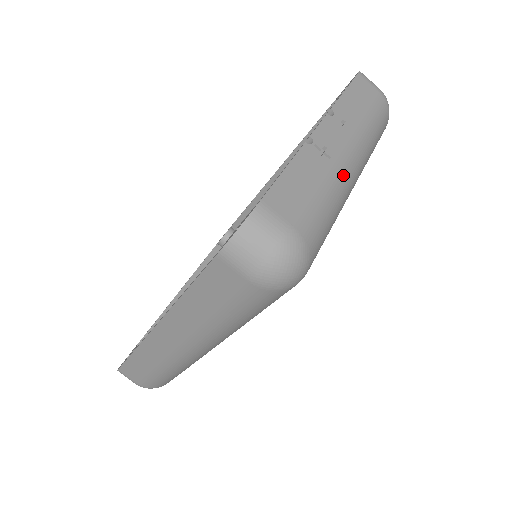
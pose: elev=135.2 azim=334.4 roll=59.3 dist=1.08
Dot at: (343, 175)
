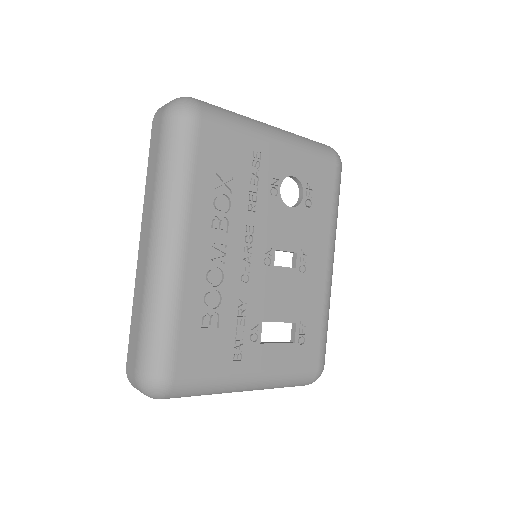
Dot at: (253, 119)
